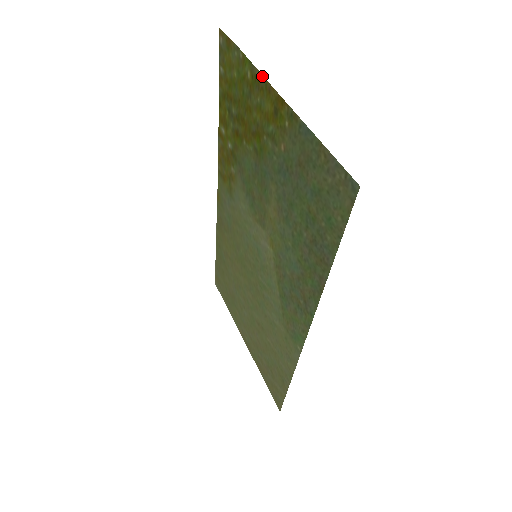
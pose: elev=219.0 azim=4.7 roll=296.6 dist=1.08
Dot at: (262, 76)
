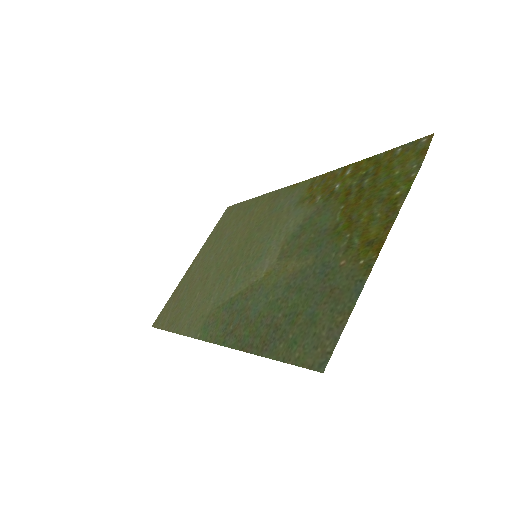
Dot at: (398, 213)
